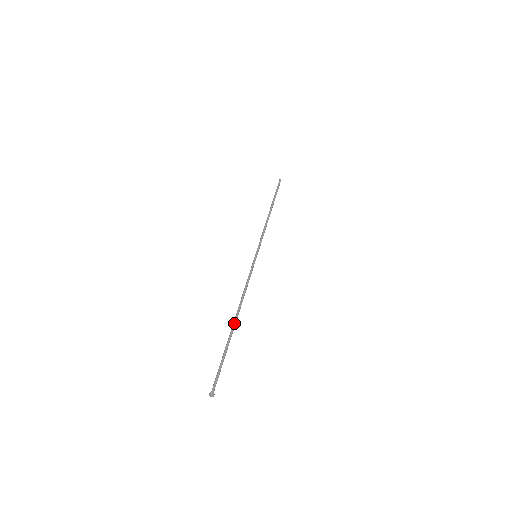
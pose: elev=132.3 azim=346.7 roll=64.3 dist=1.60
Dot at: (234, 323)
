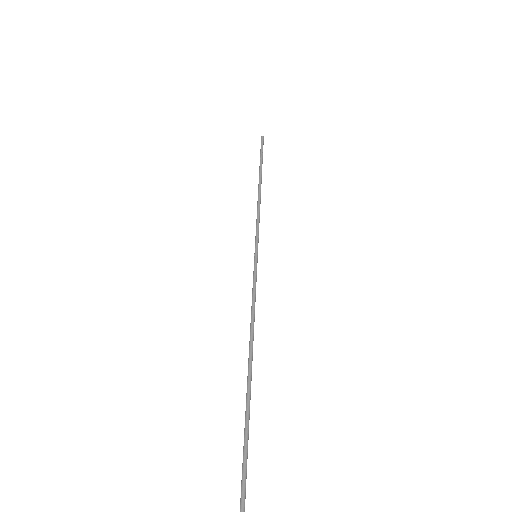
Dot at: (251, 378)
